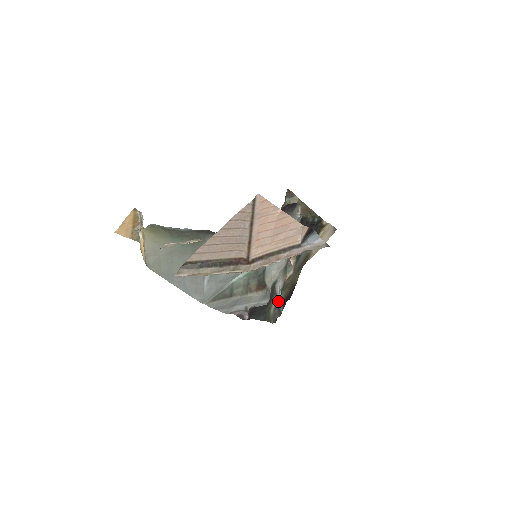
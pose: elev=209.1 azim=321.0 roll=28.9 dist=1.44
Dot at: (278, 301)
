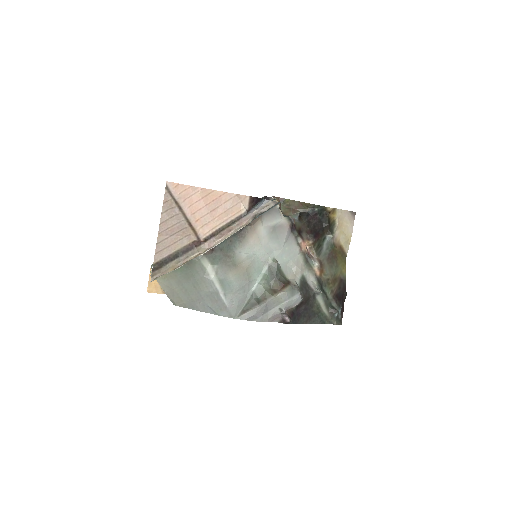
Dot at: (325, 298)
